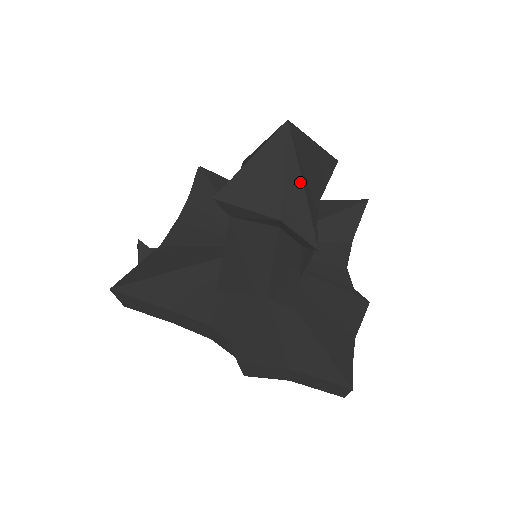
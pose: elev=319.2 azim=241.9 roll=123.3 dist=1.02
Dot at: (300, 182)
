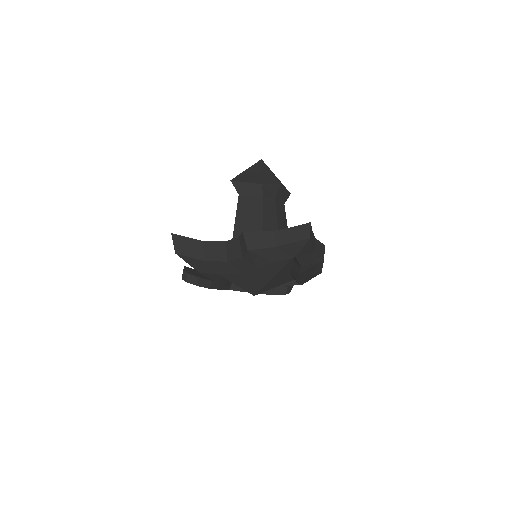
Dot at: (269, 171)
